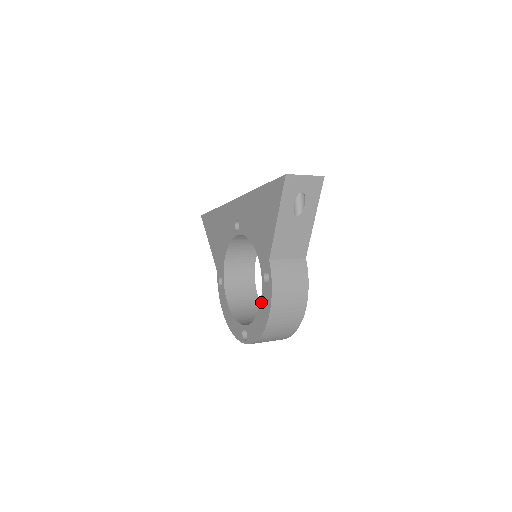
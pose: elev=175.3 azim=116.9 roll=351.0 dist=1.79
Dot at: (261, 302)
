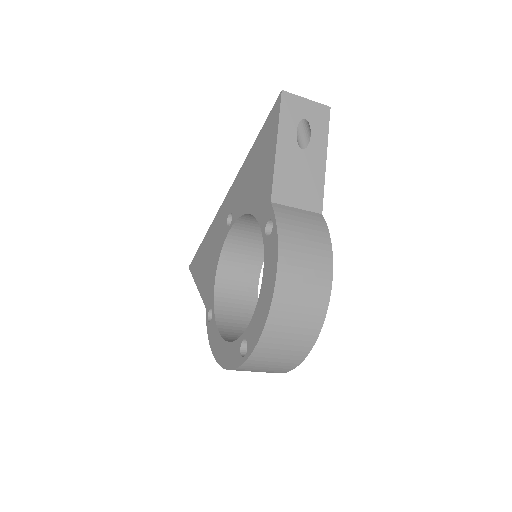
Dot at: (264, 268)
